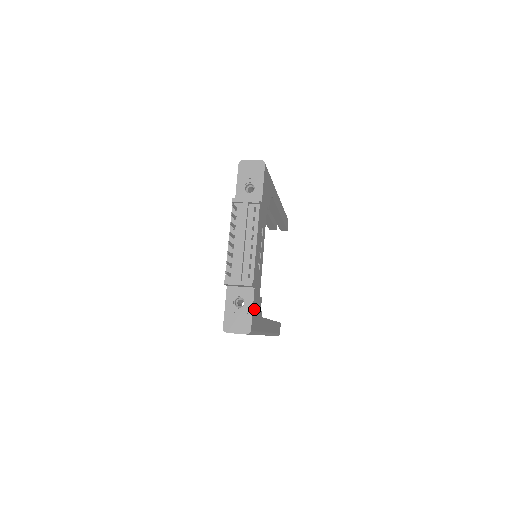
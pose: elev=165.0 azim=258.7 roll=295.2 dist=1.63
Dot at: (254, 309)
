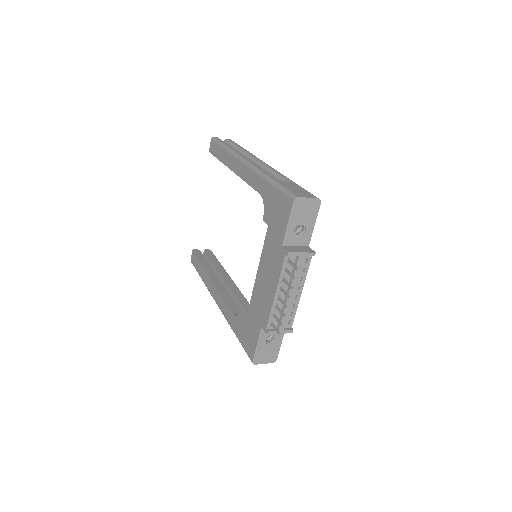
Dot at: occluded
